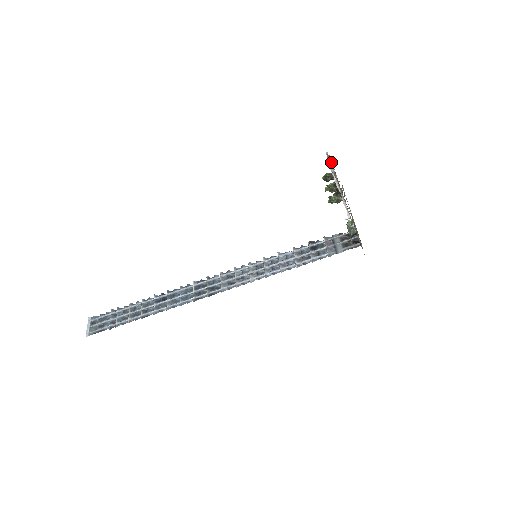
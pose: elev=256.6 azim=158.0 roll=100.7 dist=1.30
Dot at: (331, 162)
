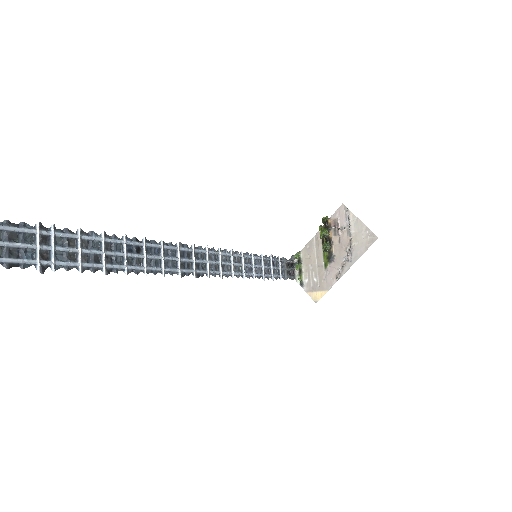
Dot at: (347, 220)
